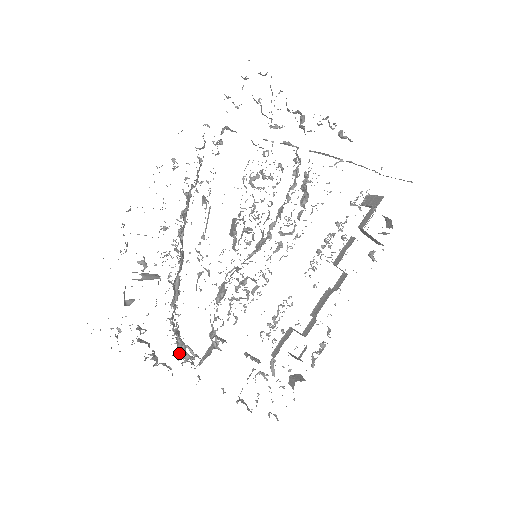
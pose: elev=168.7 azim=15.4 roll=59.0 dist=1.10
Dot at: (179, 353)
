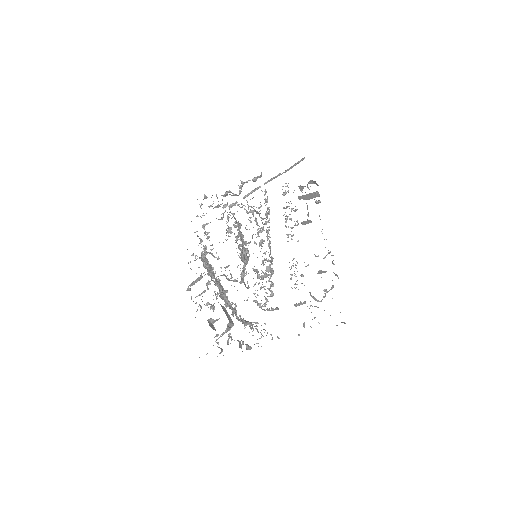
Dot at: occluded
